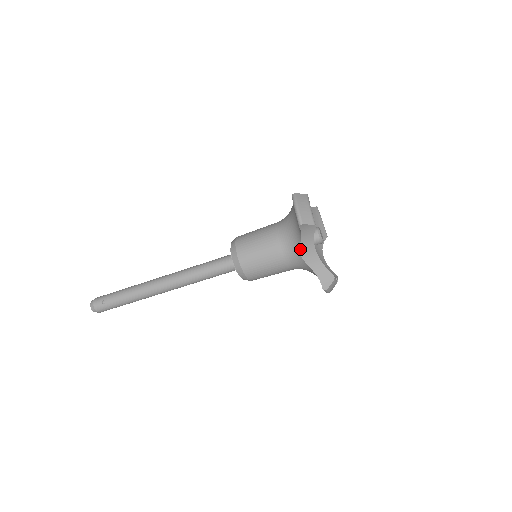
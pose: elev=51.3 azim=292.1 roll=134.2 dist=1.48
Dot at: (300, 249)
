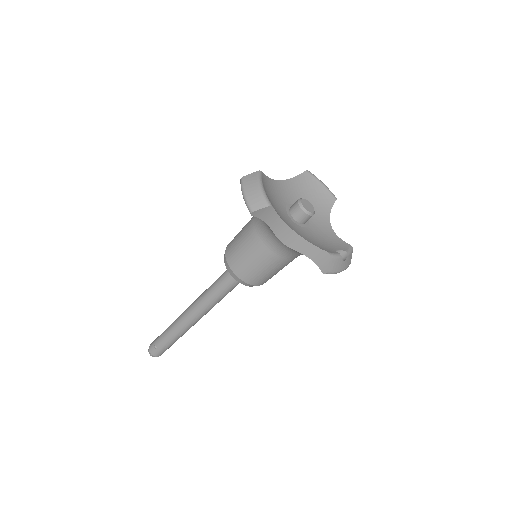
Dot at: (277, 237)
